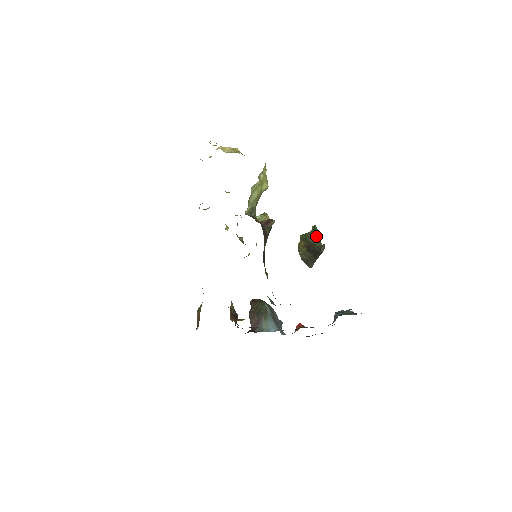
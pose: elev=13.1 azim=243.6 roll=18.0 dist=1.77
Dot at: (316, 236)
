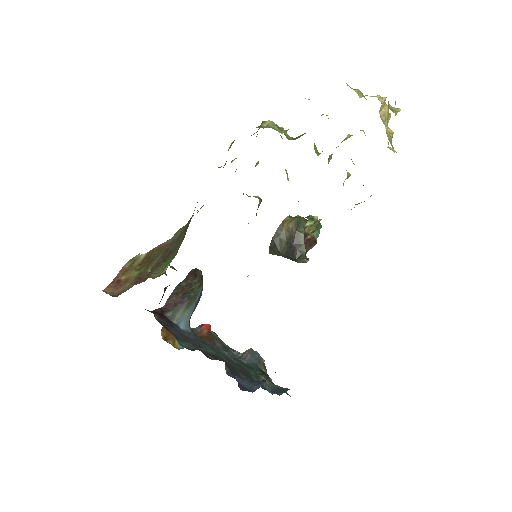
Dot at: occluded
